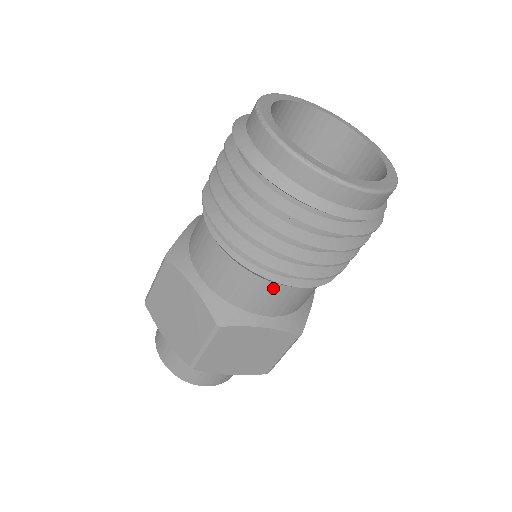
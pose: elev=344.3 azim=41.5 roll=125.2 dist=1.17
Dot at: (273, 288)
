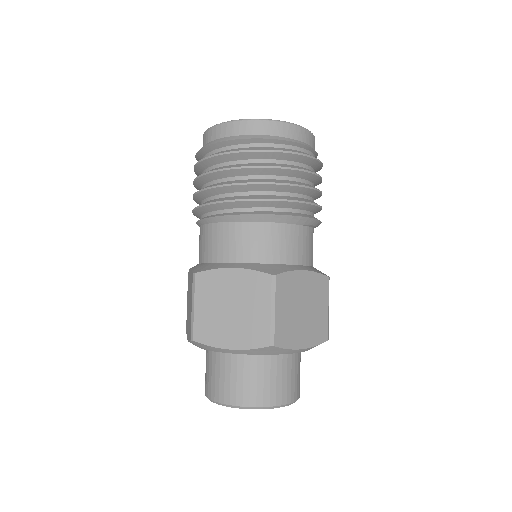
Dot at: (228, 228)
